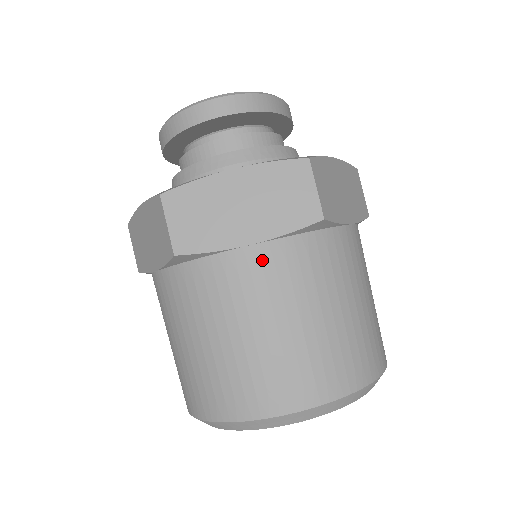
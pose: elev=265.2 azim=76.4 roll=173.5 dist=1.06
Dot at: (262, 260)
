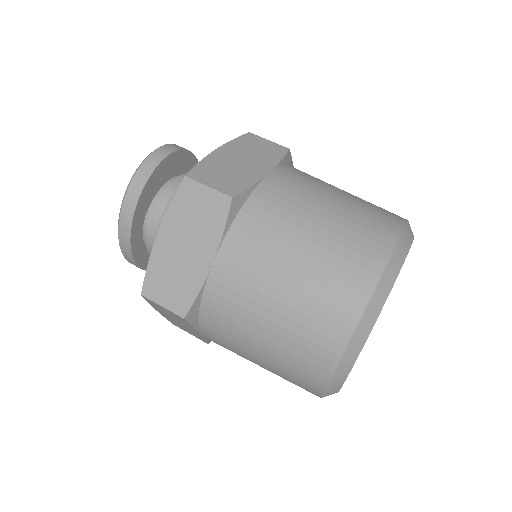
Dot at: (284, 176)
